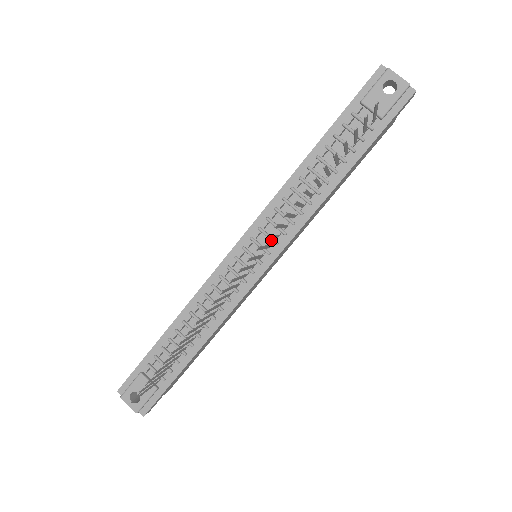
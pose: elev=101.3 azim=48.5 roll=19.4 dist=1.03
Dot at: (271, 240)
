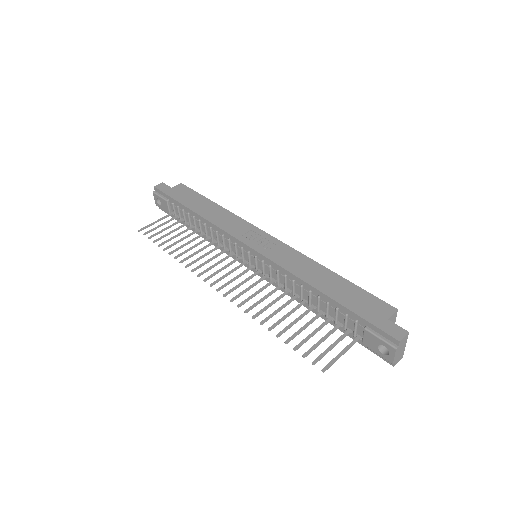
Dot at: (262, 271)
